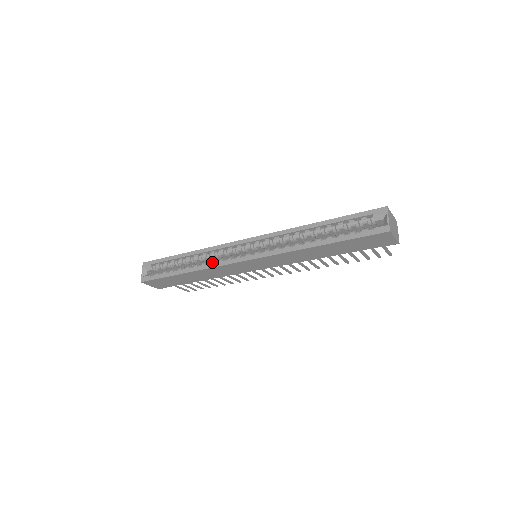
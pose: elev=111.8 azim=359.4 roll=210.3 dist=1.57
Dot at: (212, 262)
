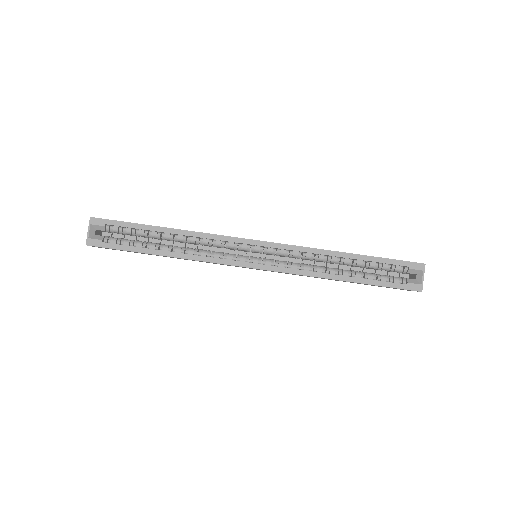
Dot at: (204, 253)
